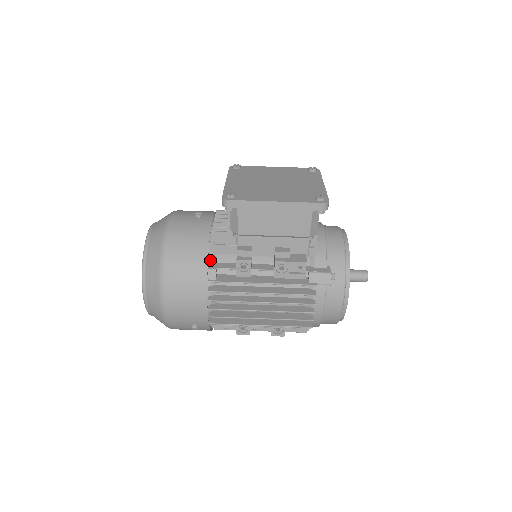
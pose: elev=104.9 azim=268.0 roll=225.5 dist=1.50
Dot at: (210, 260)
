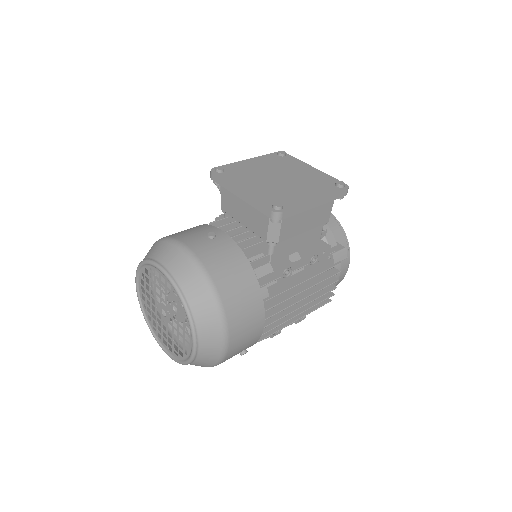
Dot at: occluded
